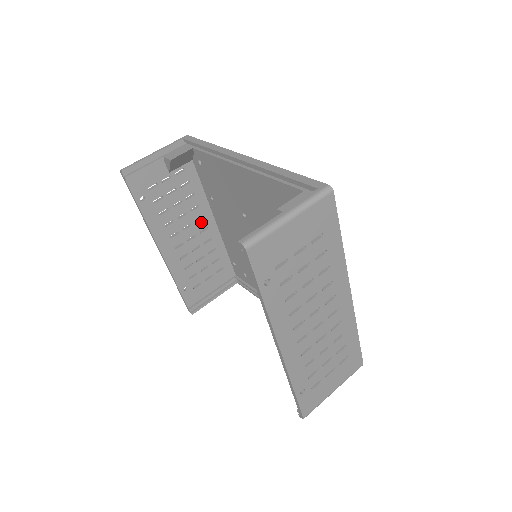
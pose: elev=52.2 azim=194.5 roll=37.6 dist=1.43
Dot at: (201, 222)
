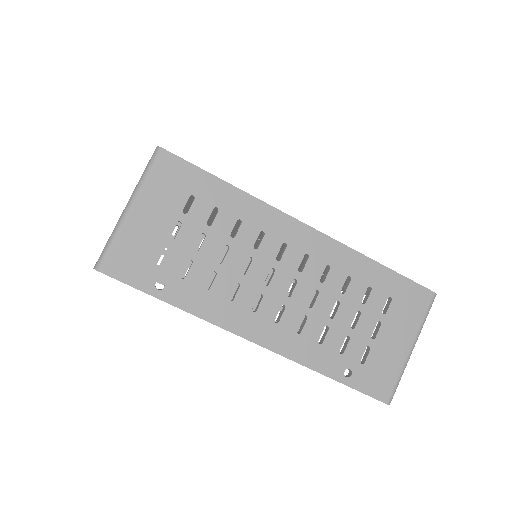
Dot at: occluded
